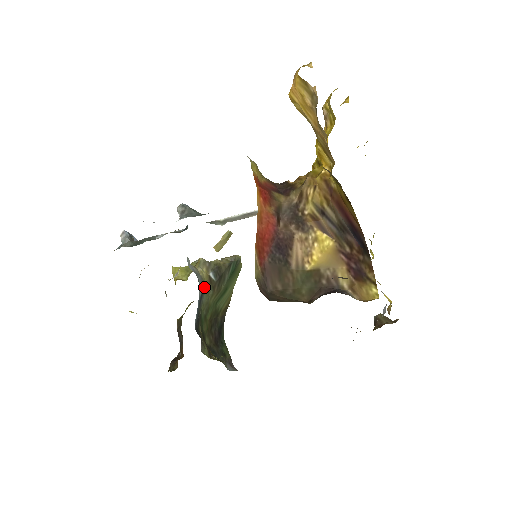
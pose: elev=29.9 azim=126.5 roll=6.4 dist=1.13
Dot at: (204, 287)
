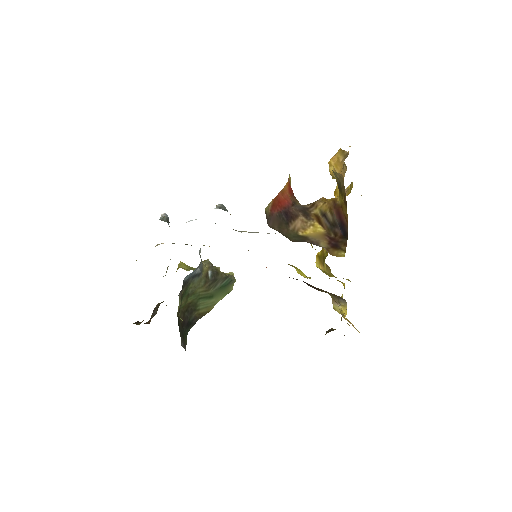
Dot at: (201, 273)
